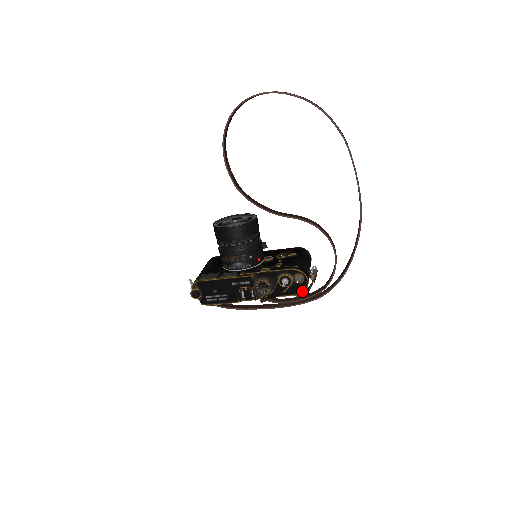
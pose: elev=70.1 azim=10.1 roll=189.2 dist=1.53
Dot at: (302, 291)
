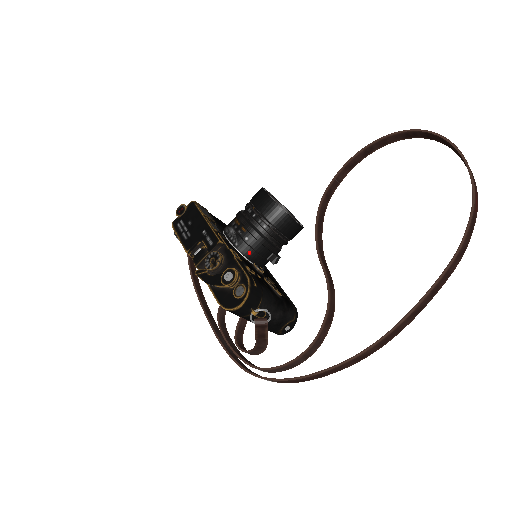
Dot at: (227, 307)
